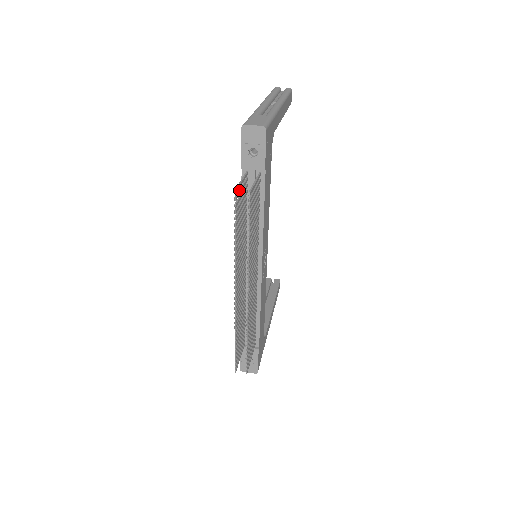
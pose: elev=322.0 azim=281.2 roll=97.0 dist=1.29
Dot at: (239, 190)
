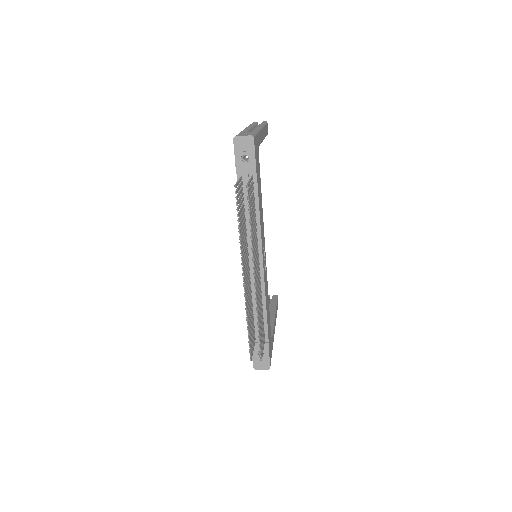
Dot at: (238, 188)
